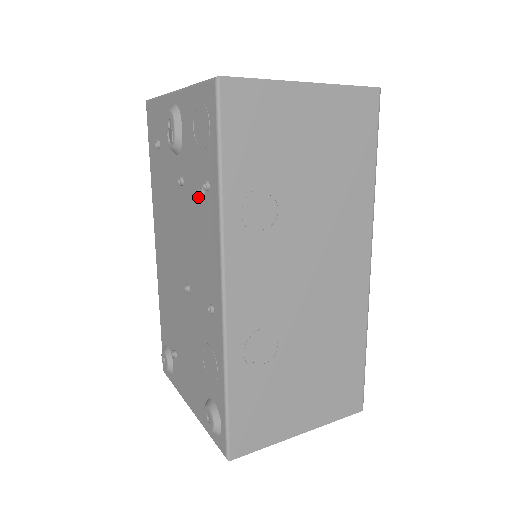
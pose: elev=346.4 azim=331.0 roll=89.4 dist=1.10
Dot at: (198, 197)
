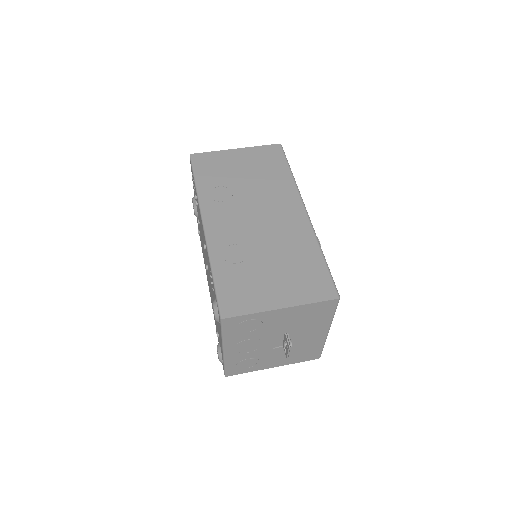
Dot at: (198, 211)
